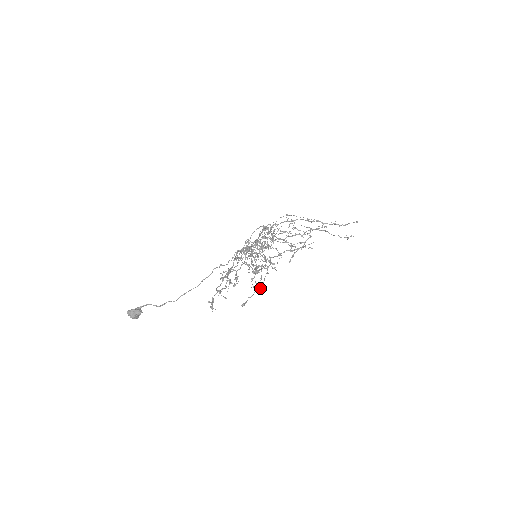
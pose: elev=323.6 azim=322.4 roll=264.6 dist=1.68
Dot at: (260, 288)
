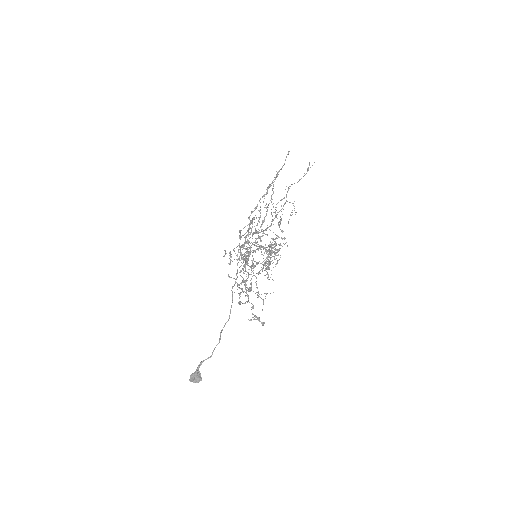
Dot at: (252, 265)
